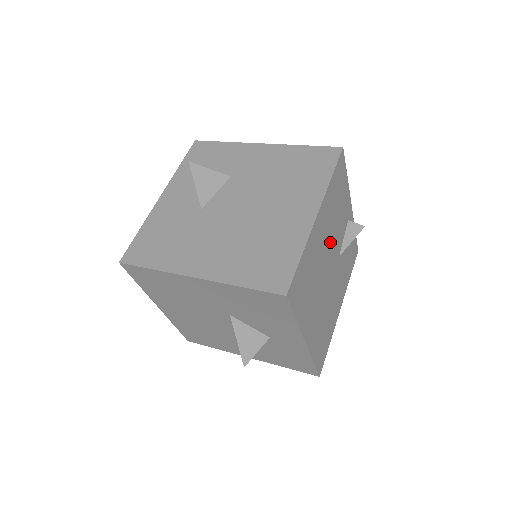
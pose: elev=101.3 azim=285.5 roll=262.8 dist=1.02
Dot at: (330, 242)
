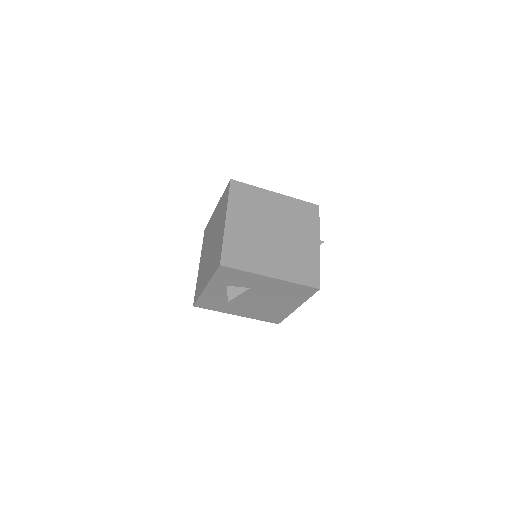
Dot at: occluded
